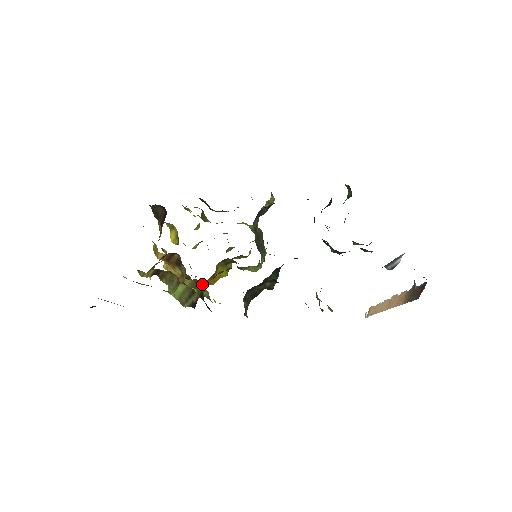
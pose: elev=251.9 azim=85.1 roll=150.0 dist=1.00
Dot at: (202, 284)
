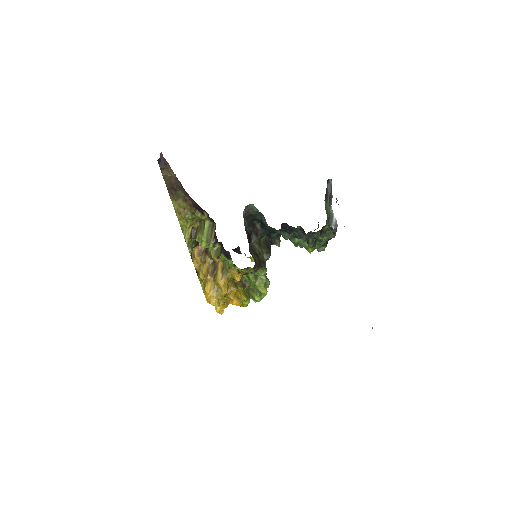
Dot at: (227, 286)
